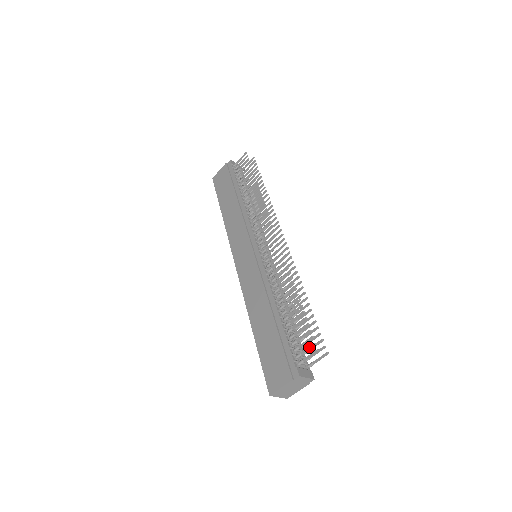
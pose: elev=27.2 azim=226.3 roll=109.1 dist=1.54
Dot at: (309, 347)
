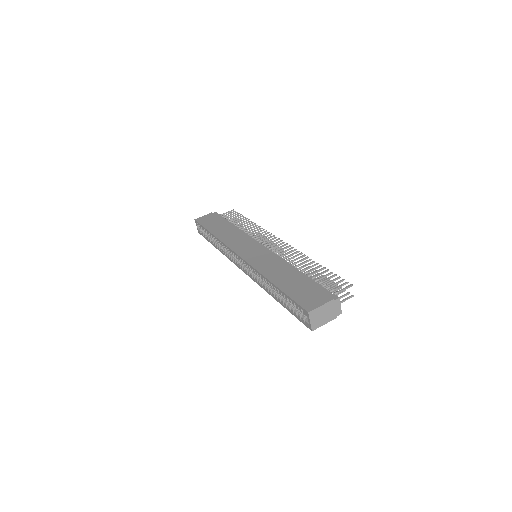
Dot at: (342, 284)
